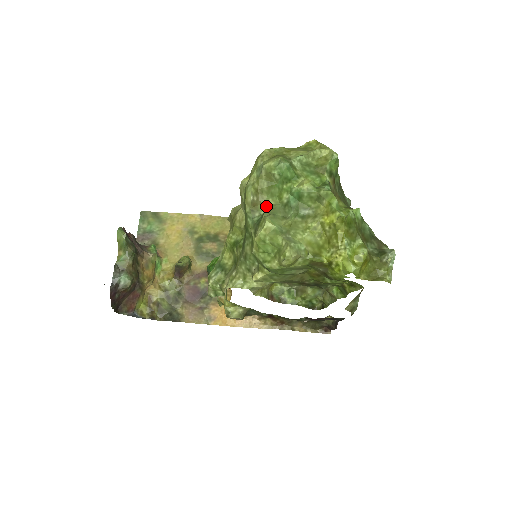
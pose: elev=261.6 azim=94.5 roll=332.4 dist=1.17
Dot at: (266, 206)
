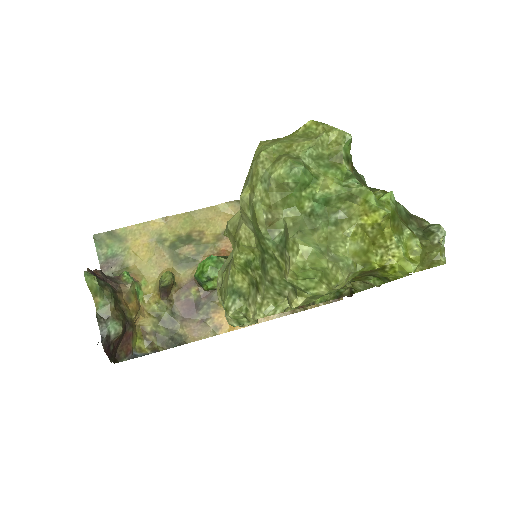
Dot at: (286, 222)
